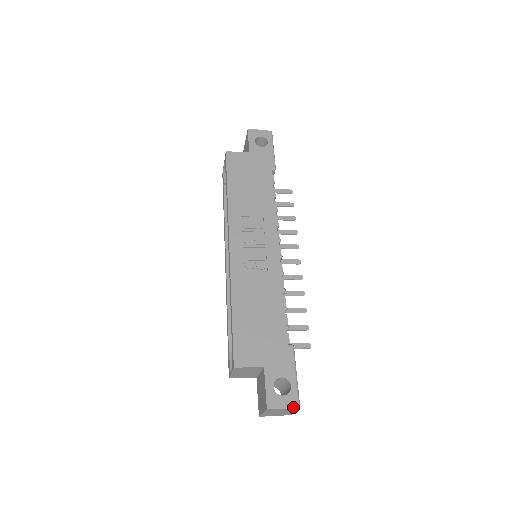
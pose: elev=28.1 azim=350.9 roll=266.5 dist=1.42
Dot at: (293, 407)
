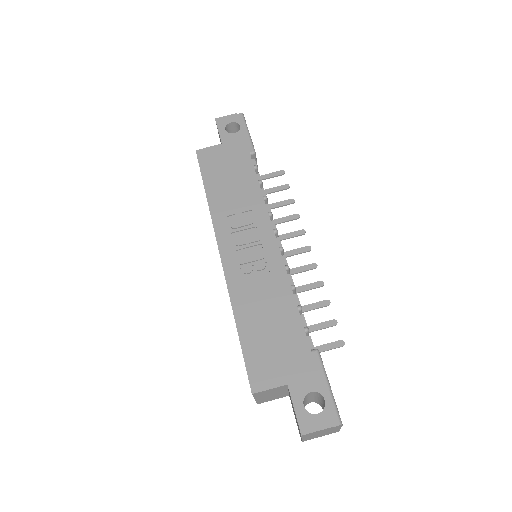
Dot at: (333, 425)
